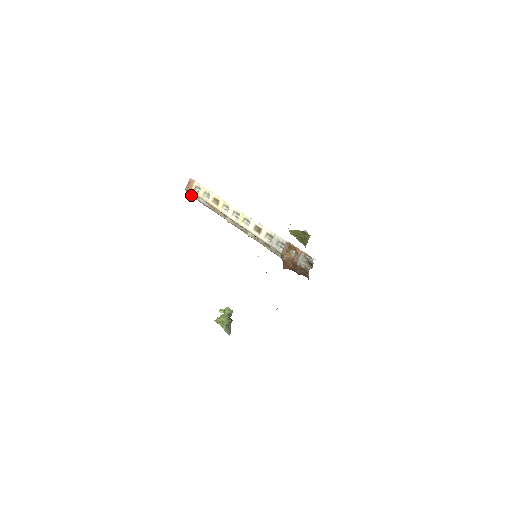
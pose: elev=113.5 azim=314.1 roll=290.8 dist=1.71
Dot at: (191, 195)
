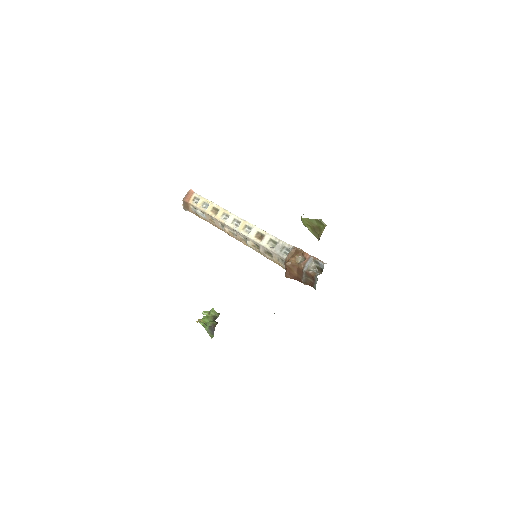
Dot at: (187, 208)
